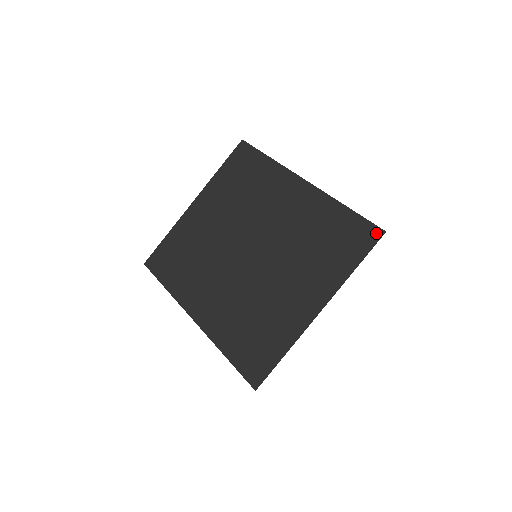
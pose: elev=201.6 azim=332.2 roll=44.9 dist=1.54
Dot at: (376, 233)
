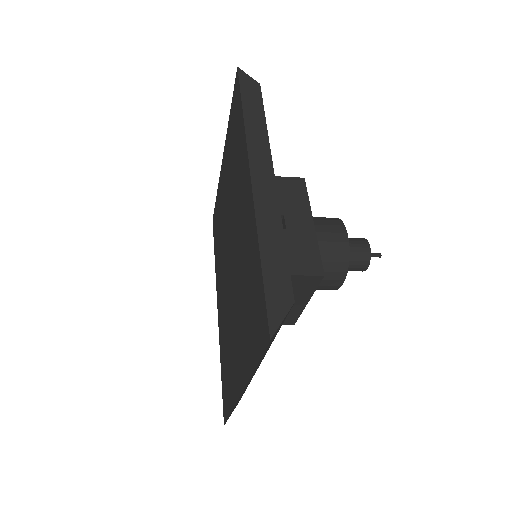
Dot at: (265, 332)
